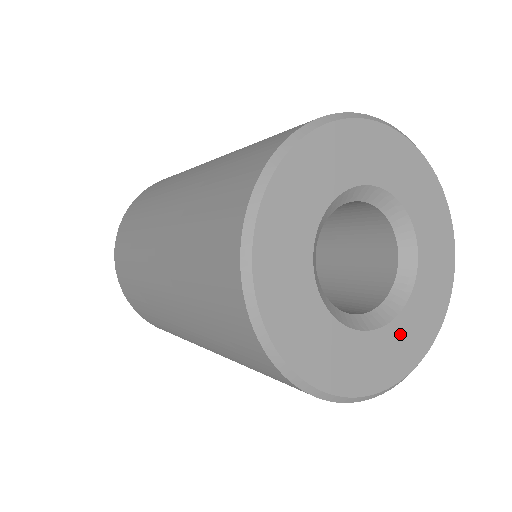
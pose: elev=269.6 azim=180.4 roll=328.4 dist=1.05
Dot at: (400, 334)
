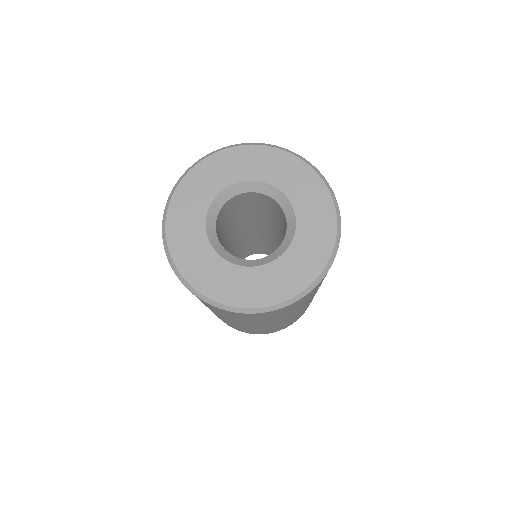
Dot at: (221, 271)
